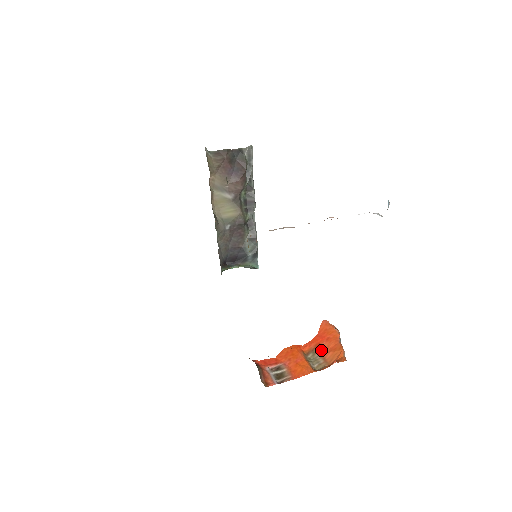
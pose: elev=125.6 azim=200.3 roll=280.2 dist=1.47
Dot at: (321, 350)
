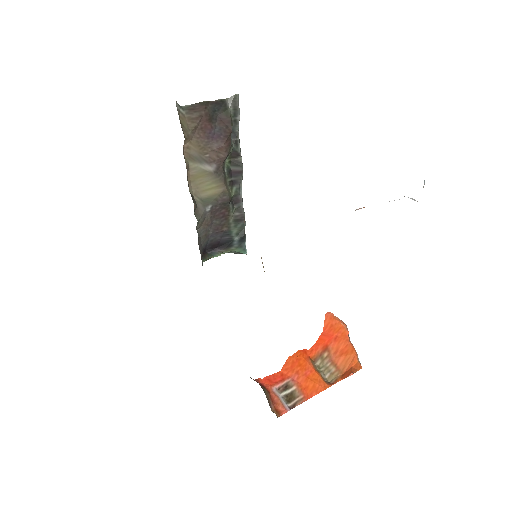
Dot at: (330, 354)
